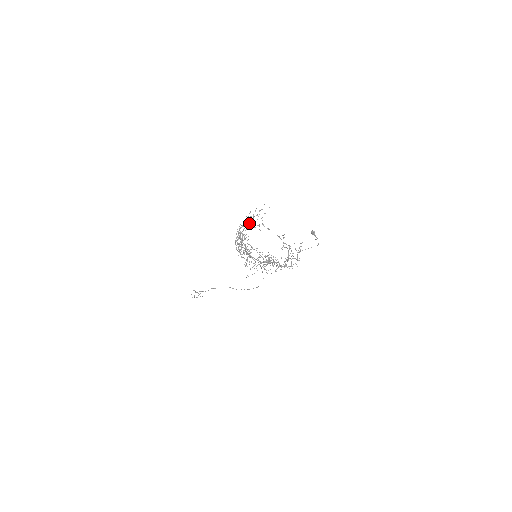
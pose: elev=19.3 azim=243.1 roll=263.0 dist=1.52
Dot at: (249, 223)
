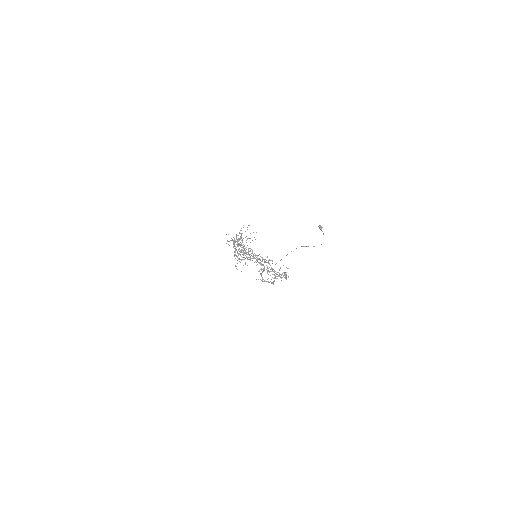
Dot at: (238, 244)
